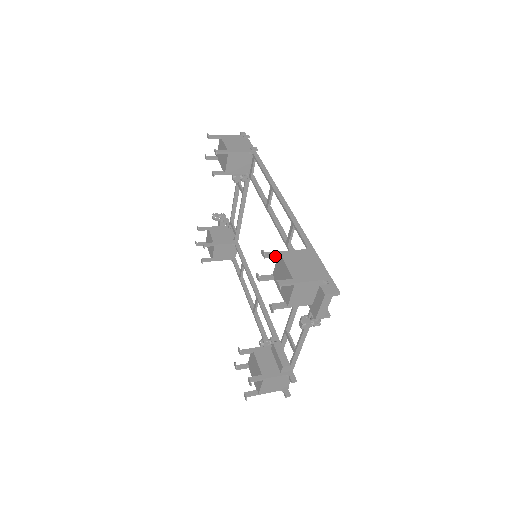
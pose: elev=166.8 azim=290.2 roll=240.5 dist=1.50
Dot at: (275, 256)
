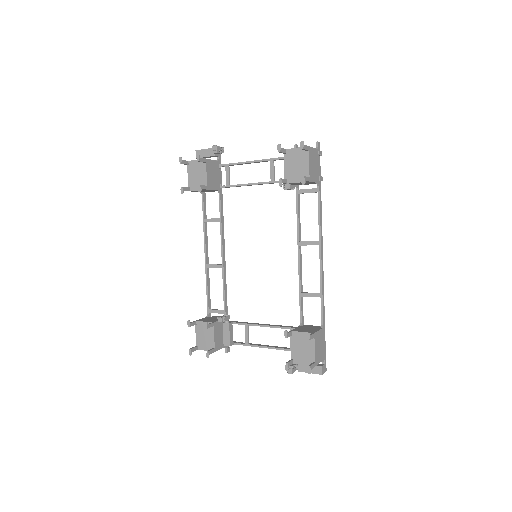
Dot at: (312, 338)
